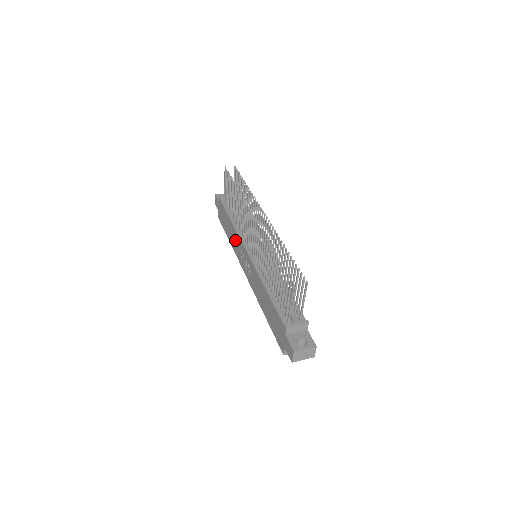
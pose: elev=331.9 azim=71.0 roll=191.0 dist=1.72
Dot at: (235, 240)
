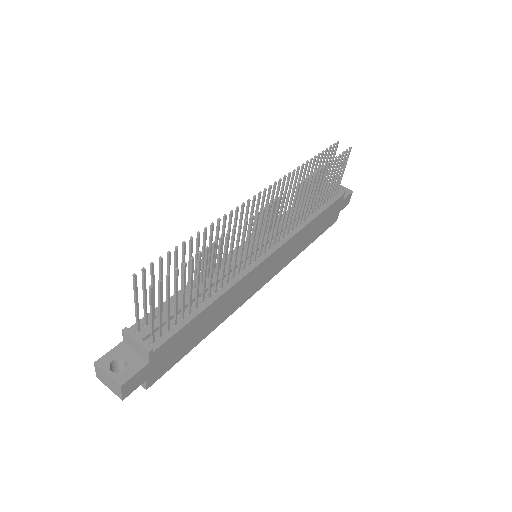
Dot at: occluded
